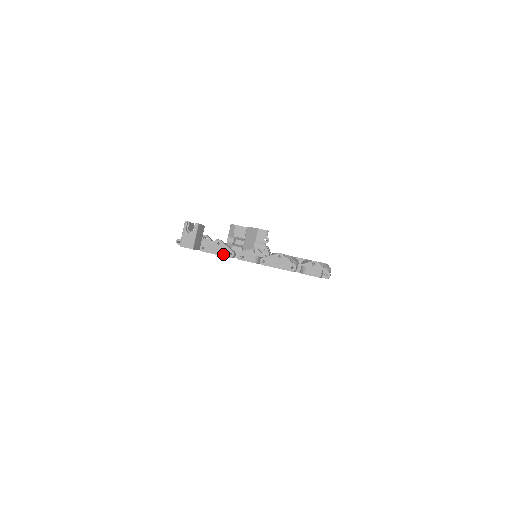
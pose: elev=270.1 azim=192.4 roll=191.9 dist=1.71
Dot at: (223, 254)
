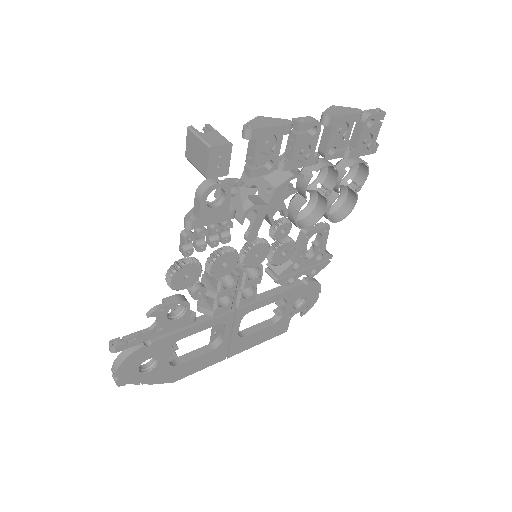
Dot at: (279, 124)
